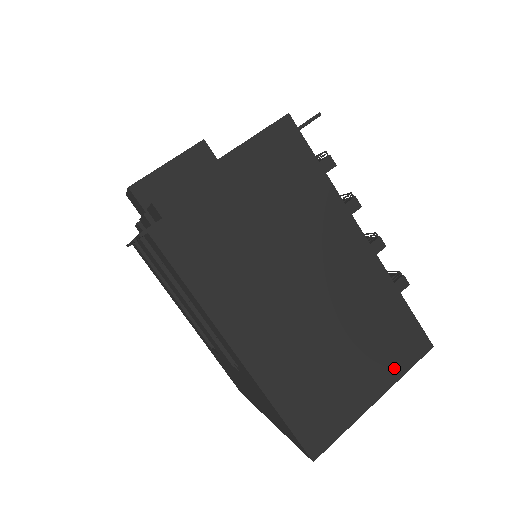
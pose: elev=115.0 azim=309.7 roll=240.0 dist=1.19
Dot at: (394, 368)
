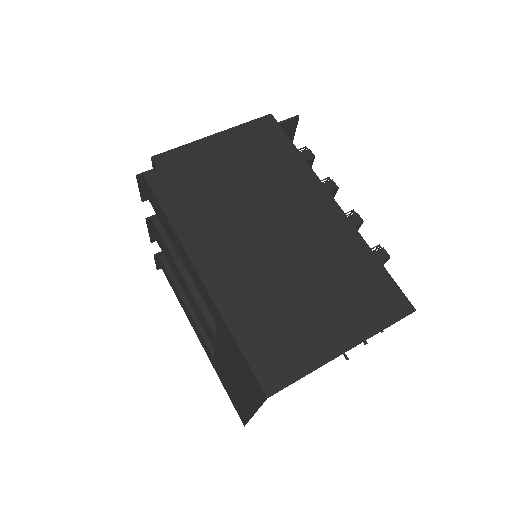
Dot at: (368, 322)
